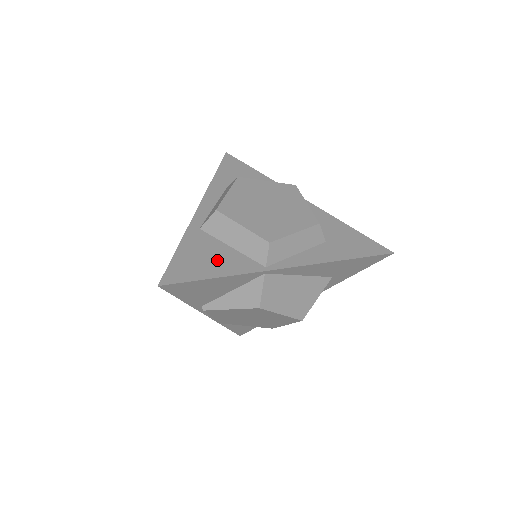
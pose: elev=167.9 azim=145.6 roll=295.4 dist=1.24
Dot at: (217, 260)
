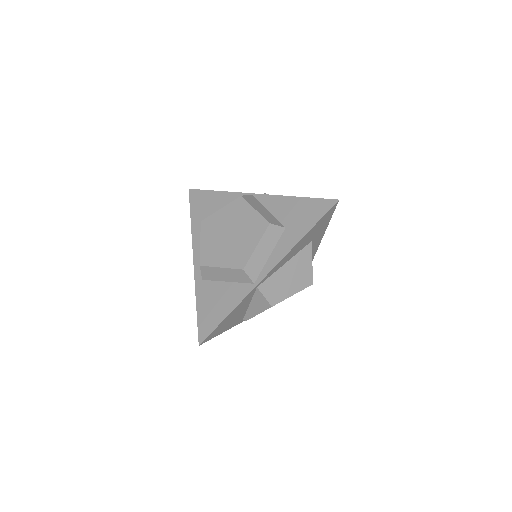
Dot at: (223, 300)
